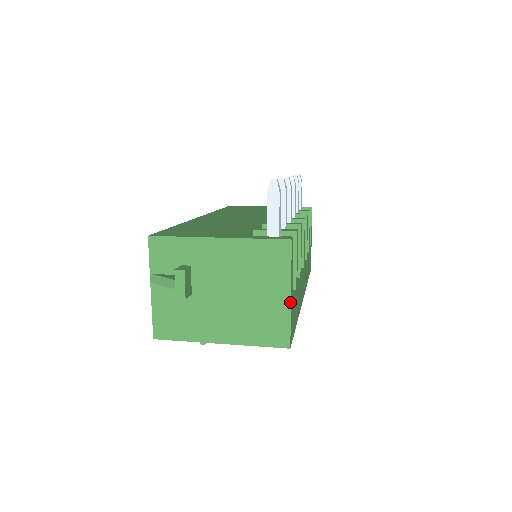
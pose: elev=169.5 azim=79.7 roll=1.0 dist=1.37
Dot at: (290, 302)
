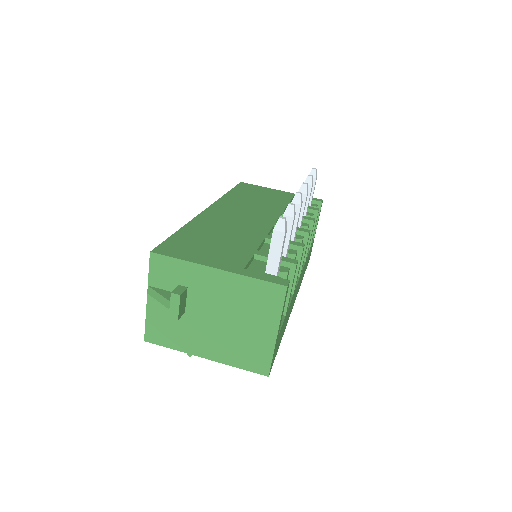
Dot at: (276, 339)
